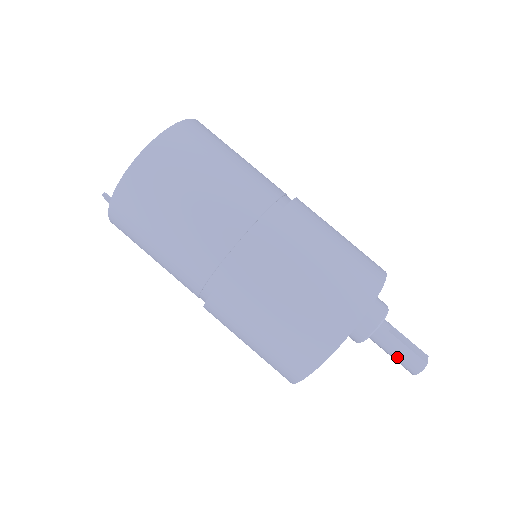
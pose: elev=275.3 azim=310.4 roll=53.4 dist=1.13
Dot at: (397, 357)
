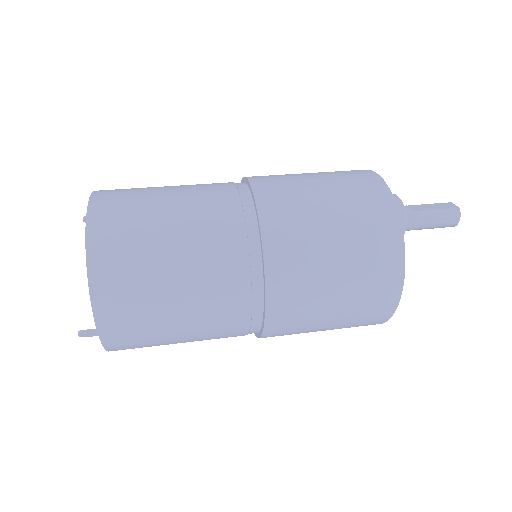
Dot at: (435, 224)
